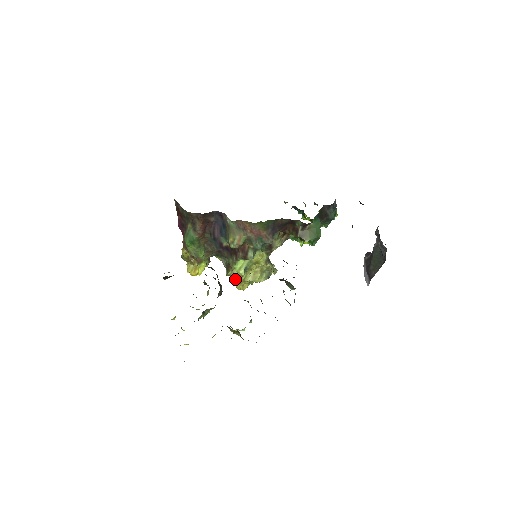
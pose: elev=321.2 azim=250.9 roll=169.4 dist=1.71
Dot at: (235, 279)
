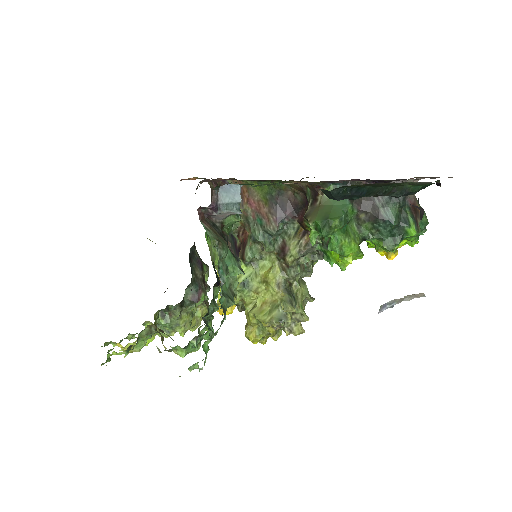
Dot at: occluded
